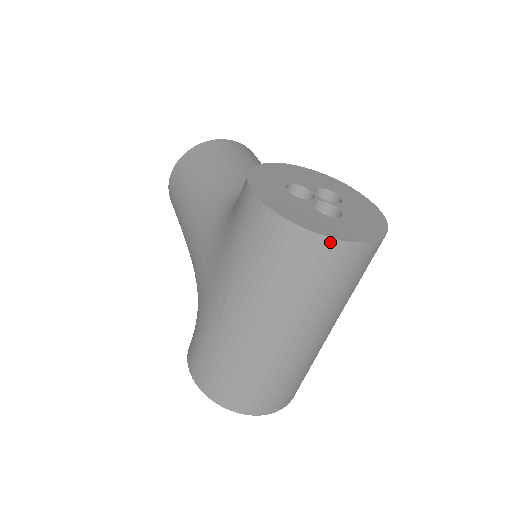
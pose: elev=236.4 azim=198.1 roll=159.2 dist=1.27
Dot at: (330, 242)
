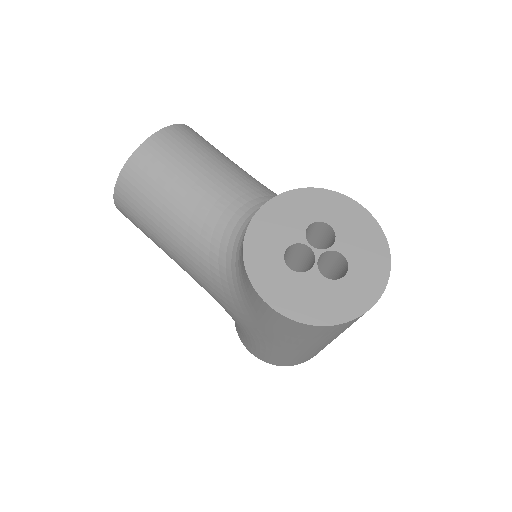
Dot at: (358, 317)
